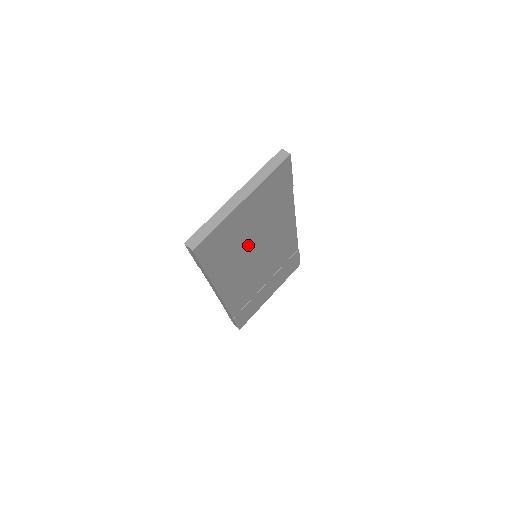
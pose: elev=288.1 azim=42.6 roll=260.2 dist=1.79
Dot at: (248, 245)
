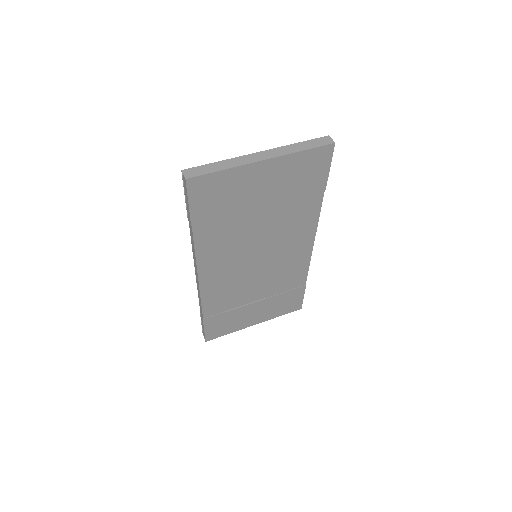
Dot at: (251, 229)
